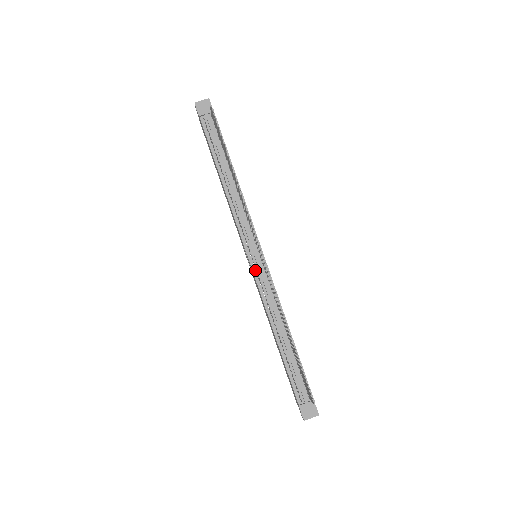
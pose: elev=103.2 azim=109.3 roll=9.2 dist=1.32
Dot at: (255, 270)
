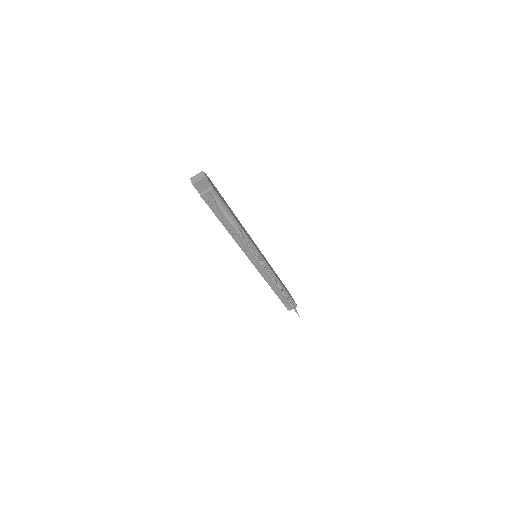
Dot at: (258, 268)
